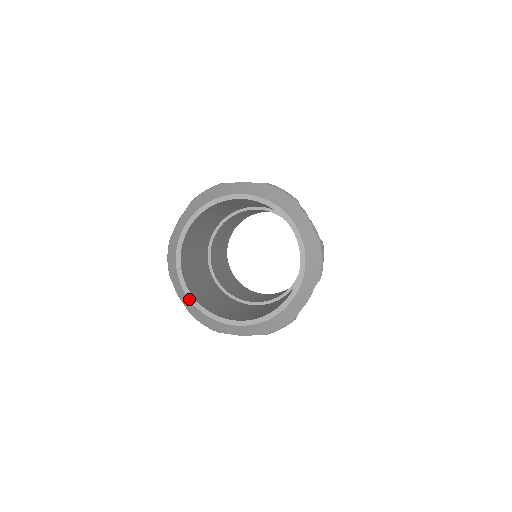
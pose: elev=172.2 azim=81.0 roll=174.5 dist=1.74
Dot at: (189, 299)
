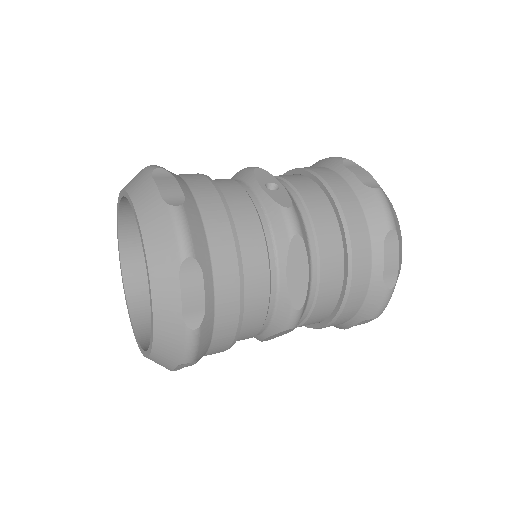
Dot at: (121, 269)
